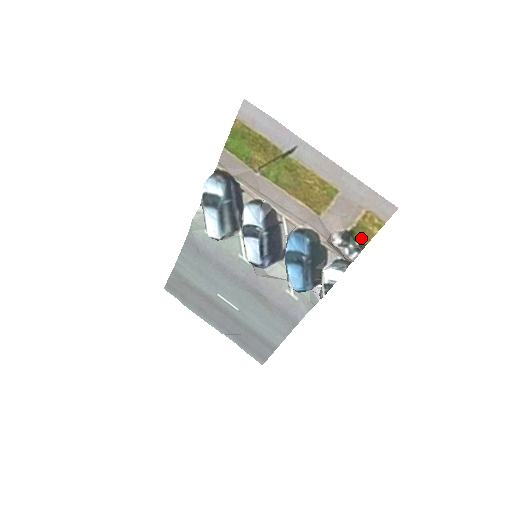
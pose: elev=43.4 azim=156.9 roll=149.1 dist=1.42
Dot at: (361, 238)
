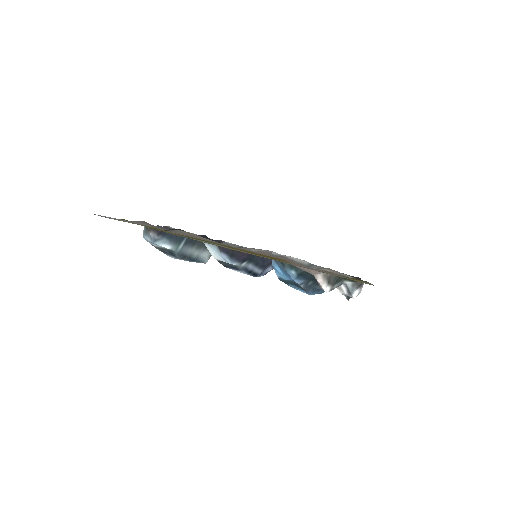
Dot at: occluded
